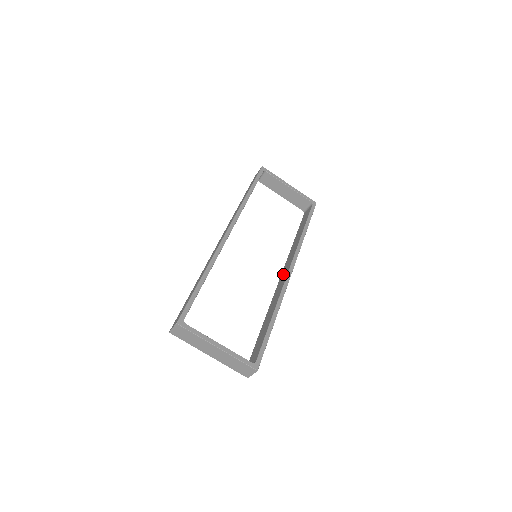
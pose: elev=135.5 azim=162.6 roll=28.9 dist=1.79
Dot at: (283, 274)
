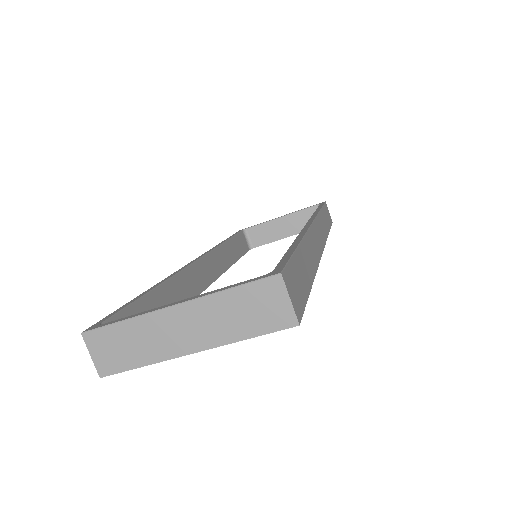
Dot at: occluded
